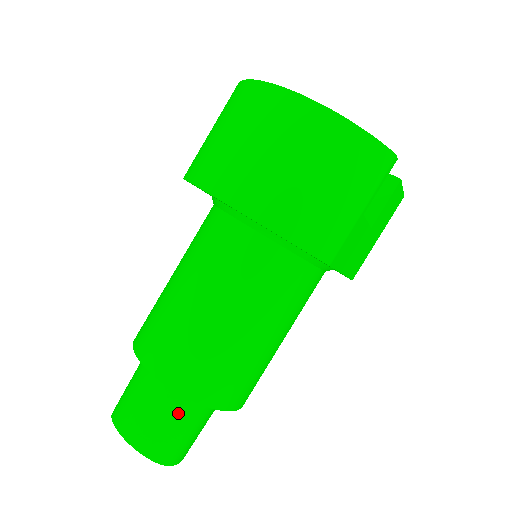
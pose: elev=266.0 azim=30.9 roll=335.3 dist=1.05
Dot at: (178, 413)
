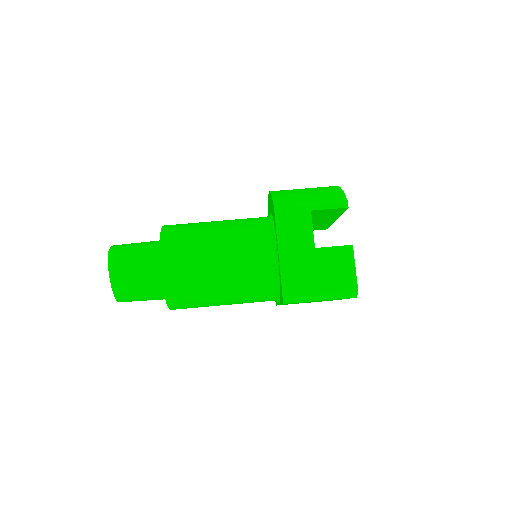
Dot at: (147, 243)
